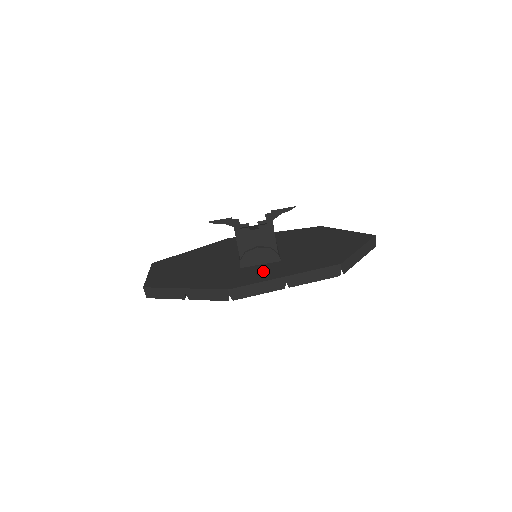
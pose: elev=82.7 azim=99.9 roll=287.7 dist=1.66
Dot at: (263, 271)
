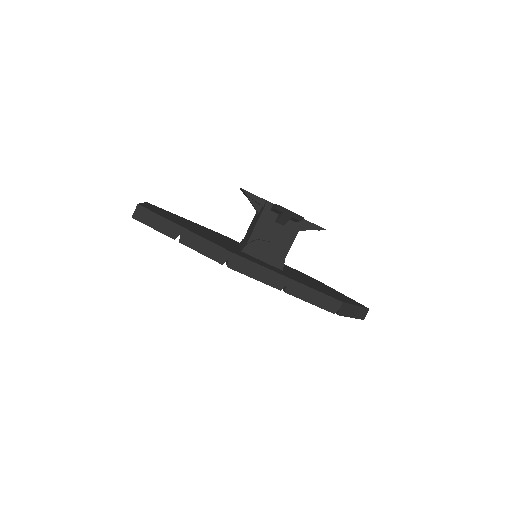
Dot at: (266, 264)
